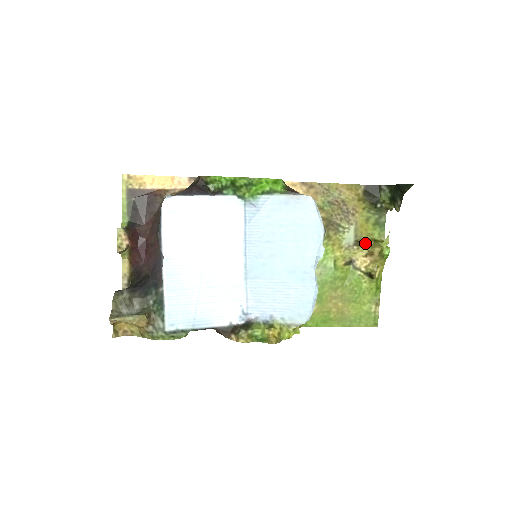
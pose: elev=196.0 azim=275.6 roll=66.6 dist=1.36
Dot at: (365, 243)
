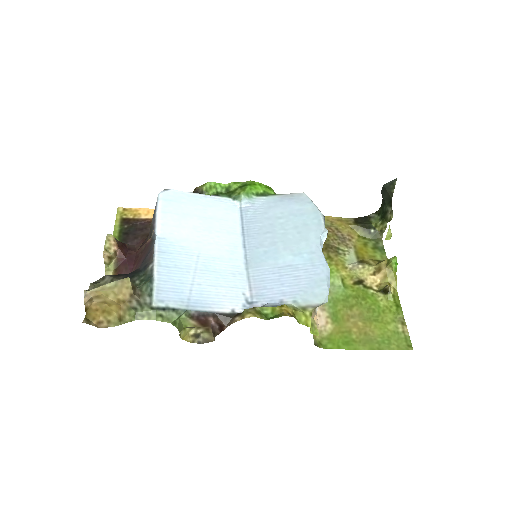
Dot at: (369, 262)
